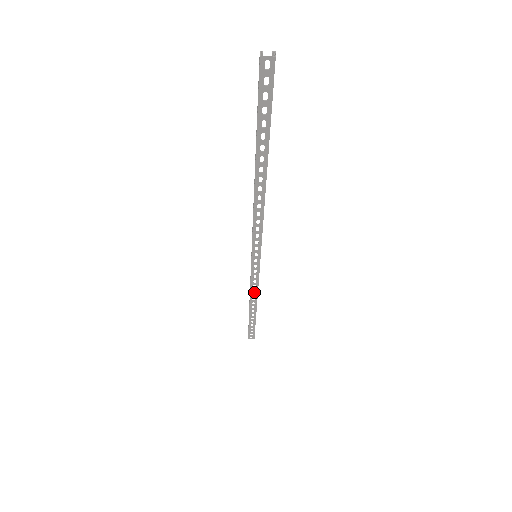
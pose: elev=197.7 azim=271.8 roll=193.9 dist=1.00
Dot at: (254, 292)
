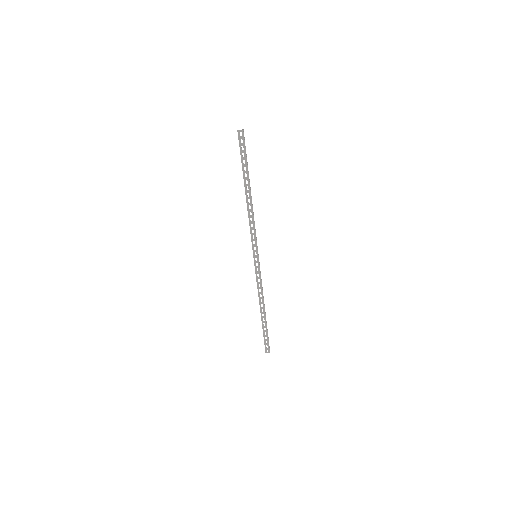
Dot at: (260, 292)
